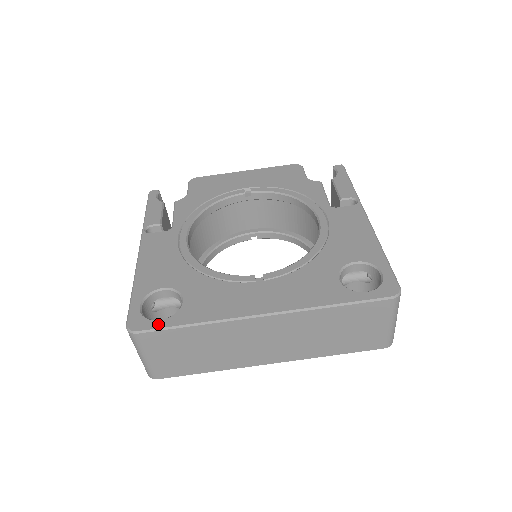
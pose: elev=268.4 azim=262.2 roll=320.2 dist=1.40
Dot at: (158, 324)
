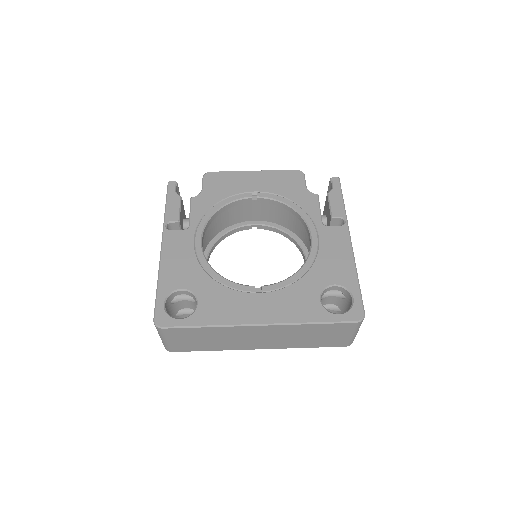
Dot at: (179, 322)
